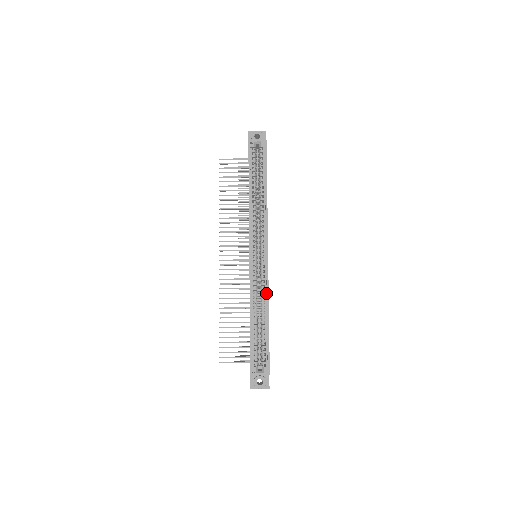
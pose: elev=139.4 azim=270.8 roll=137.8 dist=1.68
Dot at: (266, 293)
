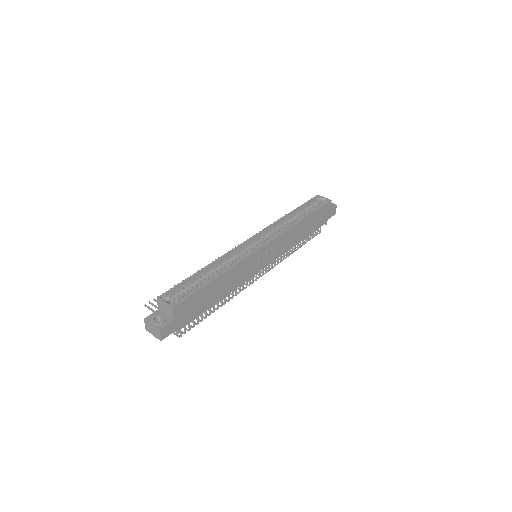
Dot at: (237, 264)
